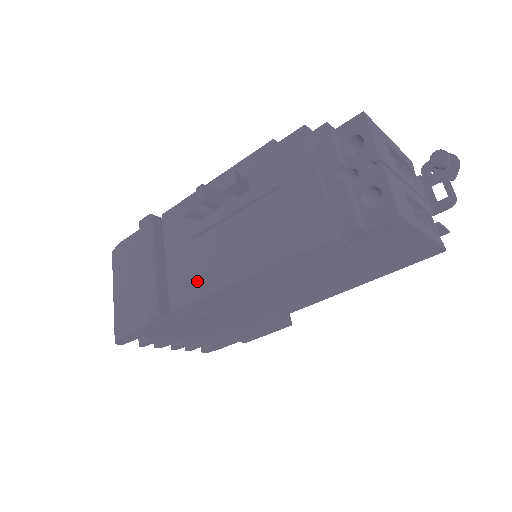
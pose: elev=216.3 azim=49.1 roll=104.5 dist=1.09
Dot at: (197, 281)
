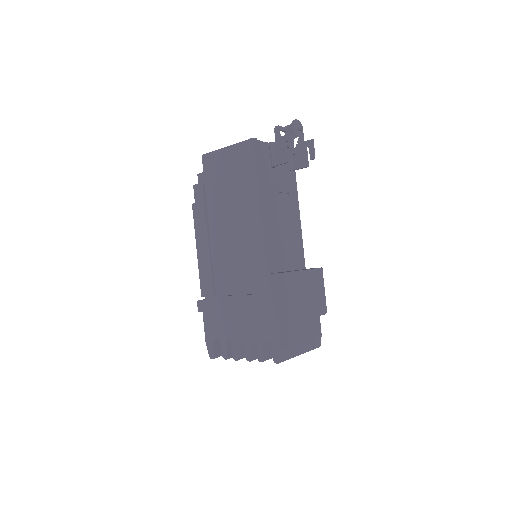
Dot at: occluded
